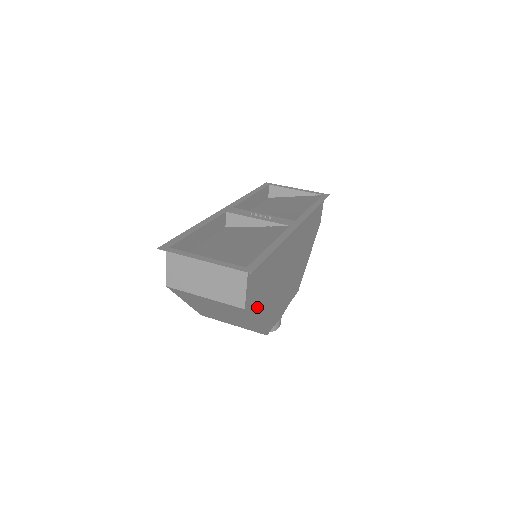
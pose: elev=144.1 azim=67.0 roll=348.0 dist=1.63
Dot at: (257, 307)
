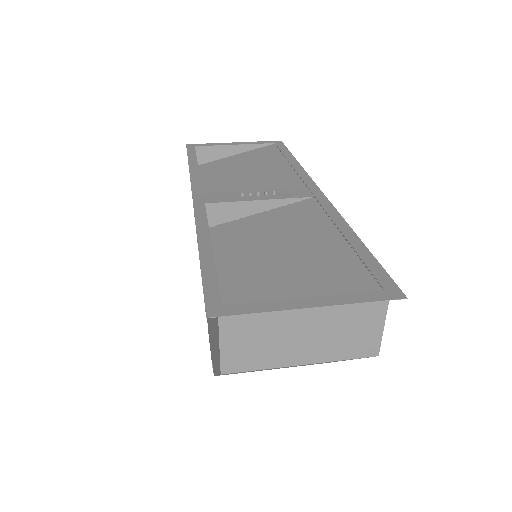
Dot at: occluded
